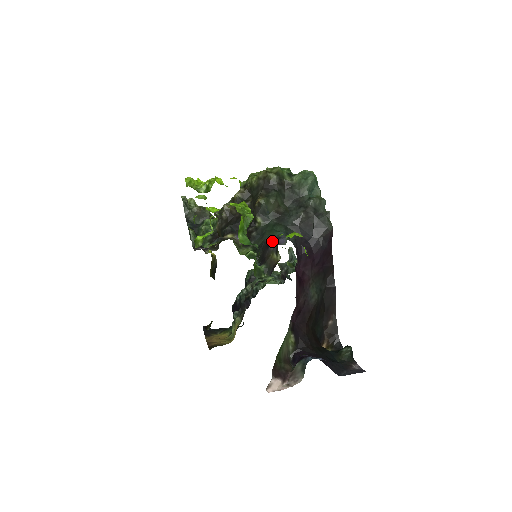
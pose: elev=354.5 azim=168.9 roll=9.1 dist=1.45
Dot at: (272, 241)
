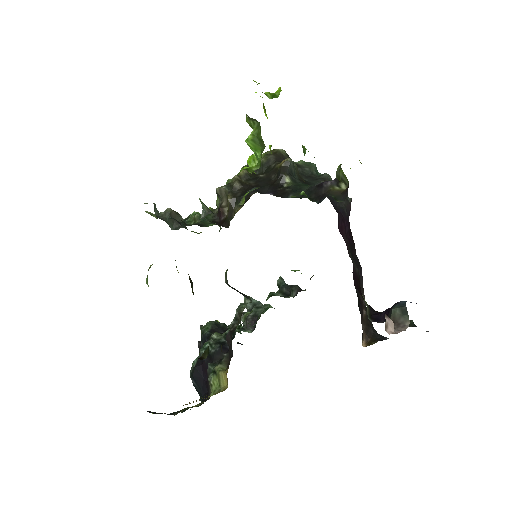
Dot at: occluded
